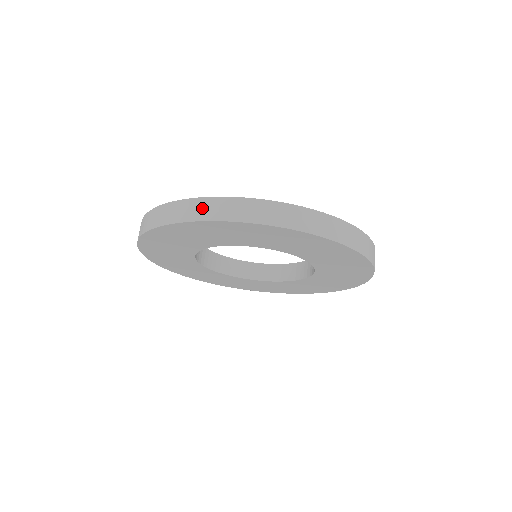
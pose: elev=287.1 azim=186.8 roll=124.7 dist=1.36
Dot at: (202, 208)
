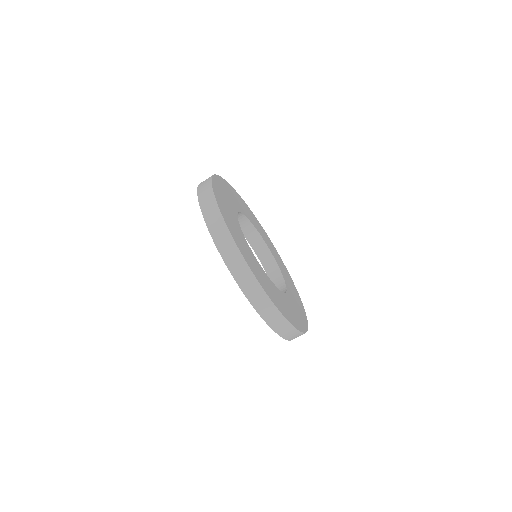
Dot at: (259, 298)
